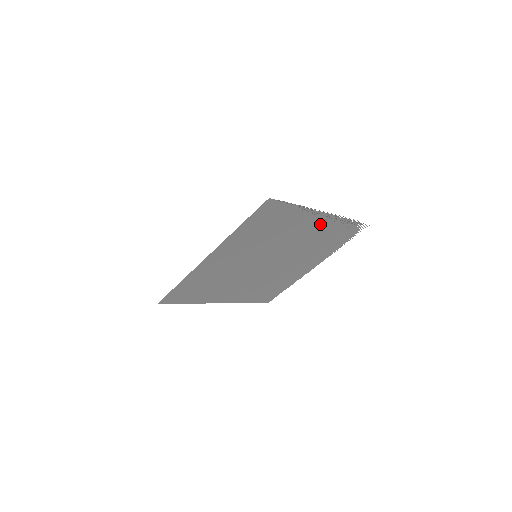
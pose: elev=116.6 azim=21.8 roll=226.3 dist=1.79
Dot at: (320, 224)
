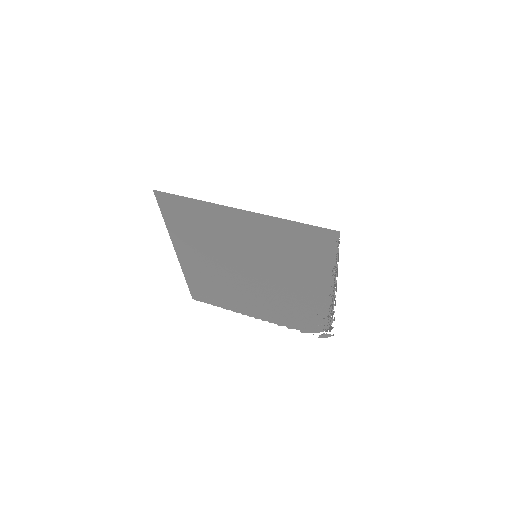
Dot at: (318, 295)
